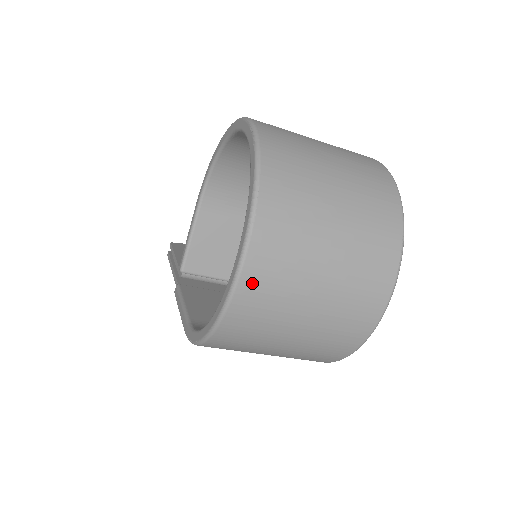
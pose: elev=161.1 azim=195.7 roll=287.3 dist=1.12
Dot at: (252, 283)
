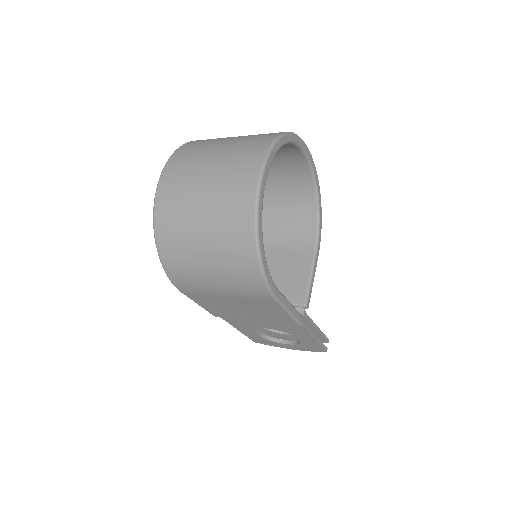
Dot at: (167, 181)
